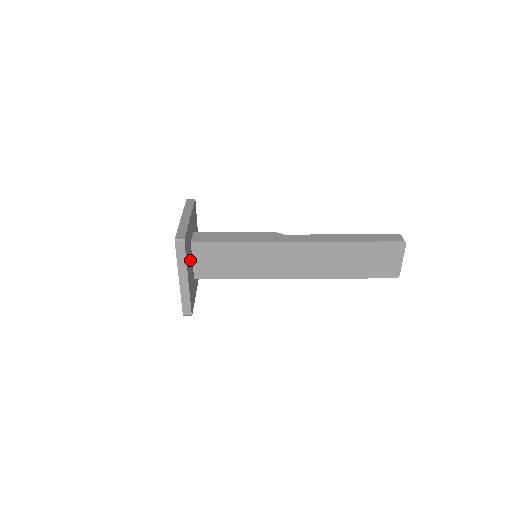
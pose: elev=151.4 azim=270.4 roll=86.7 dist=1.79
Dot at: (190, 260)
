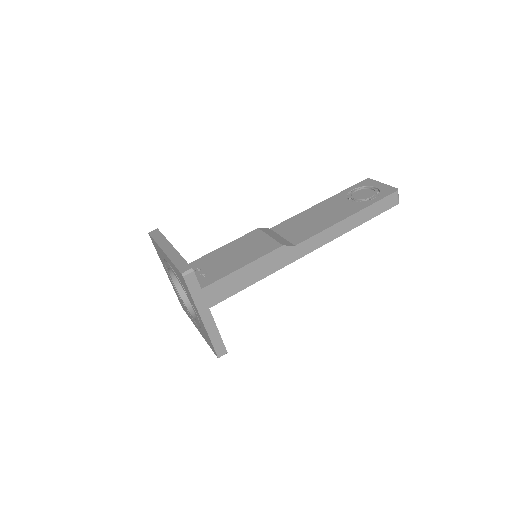
Dot at: occluded
